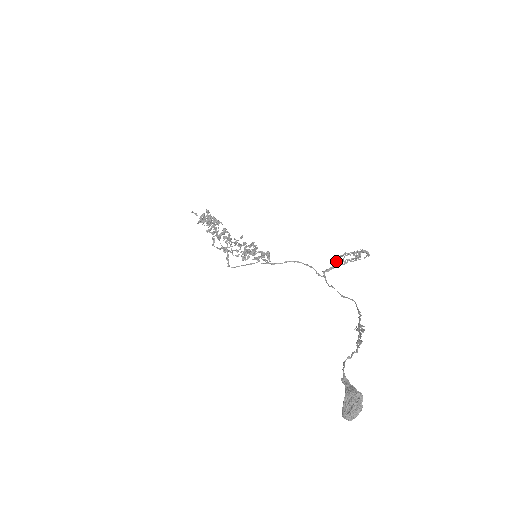
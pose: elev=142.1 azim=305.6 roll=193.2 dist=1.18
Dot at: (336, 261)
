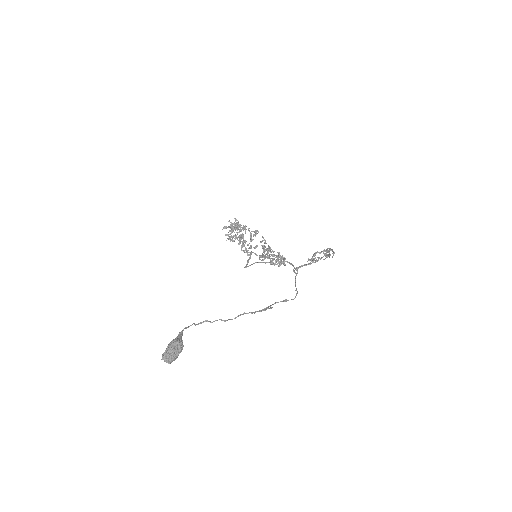
Dot at: (309, 259)
